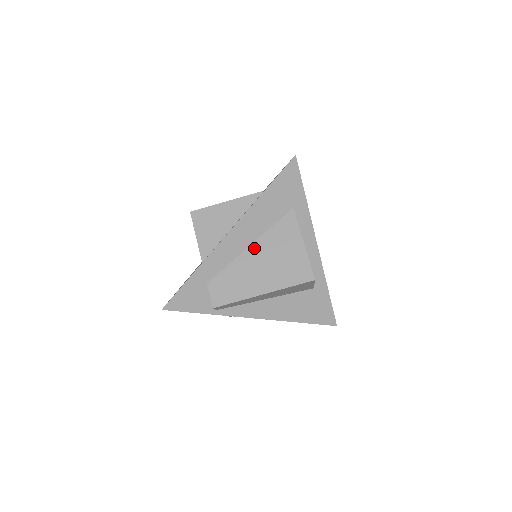
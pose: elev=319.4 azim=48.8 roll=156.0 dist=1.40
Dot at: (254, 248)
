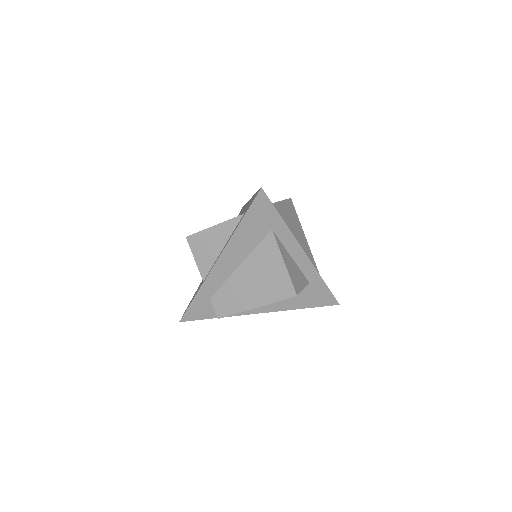
Dot at: (243, 268)
